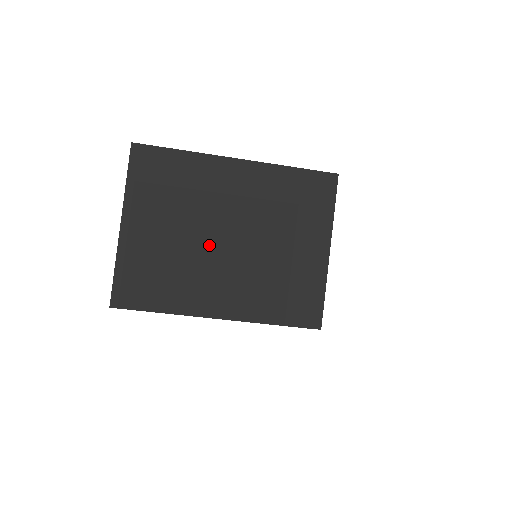
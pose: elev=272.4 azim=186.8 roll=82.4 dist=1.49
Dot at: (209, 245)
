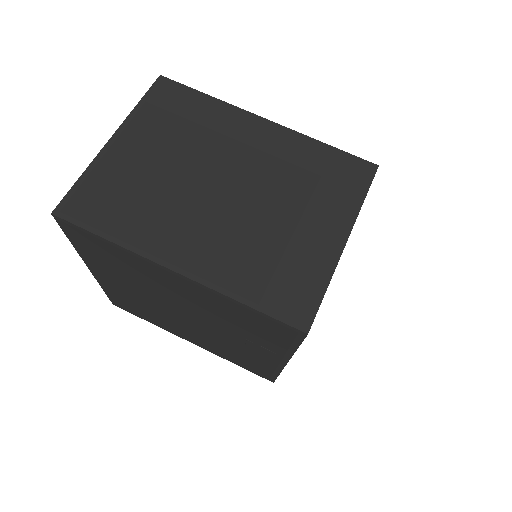
Dot at: (198, 183)
